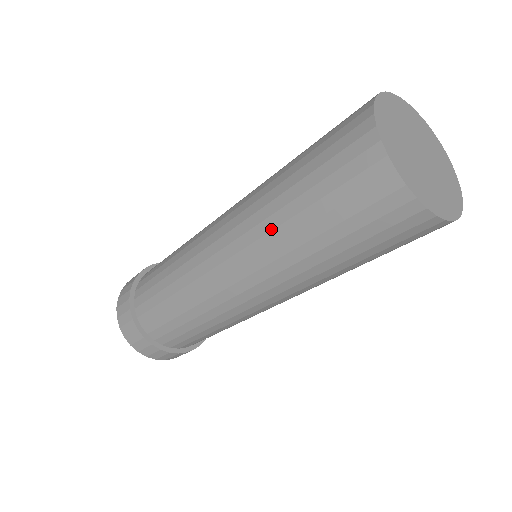
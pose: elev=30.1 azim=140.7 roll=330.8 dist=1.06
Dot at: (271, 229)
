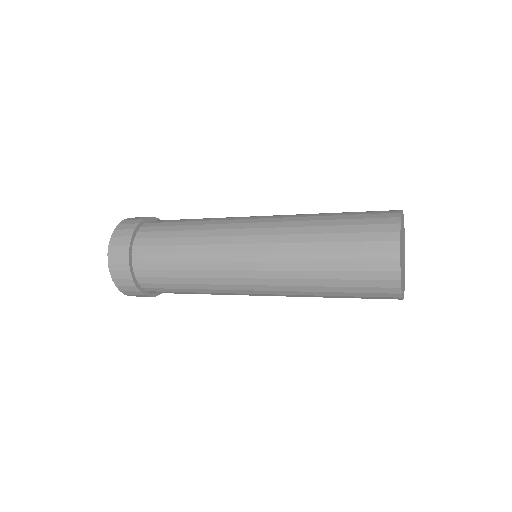
Dot at: (301, 233)
